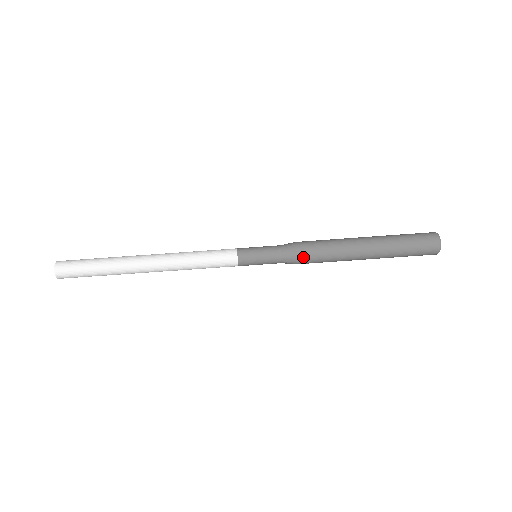
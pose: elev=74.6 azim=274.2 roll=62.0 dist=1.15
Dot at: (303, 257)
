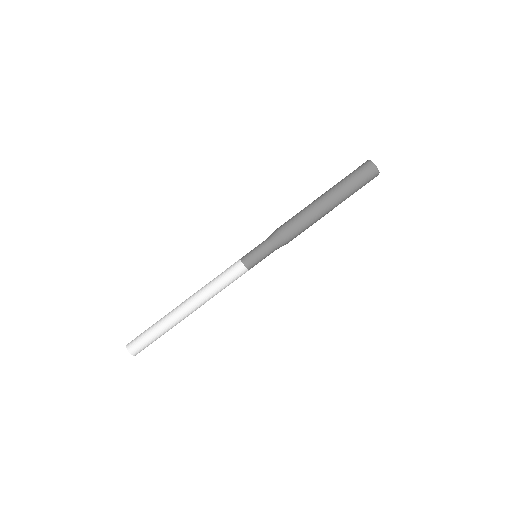
Dot at: (283, 231)
